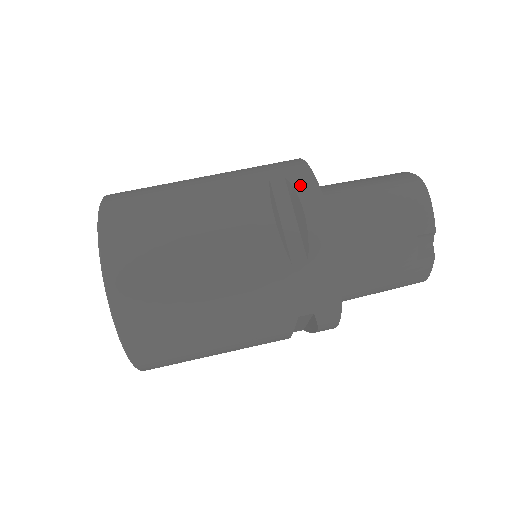
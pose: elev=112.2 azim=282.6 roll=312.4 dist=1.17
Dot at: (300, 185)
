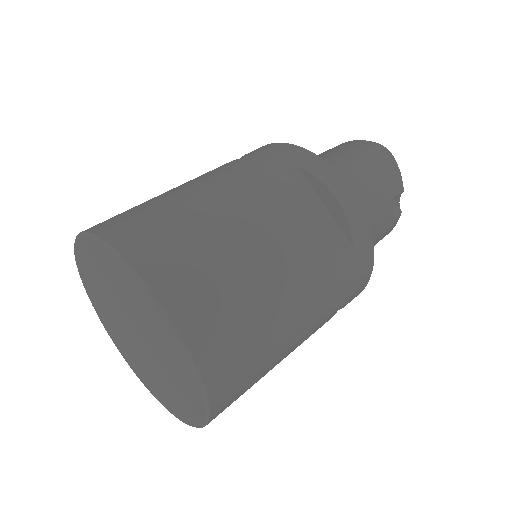
Dot at: (319, 172)
